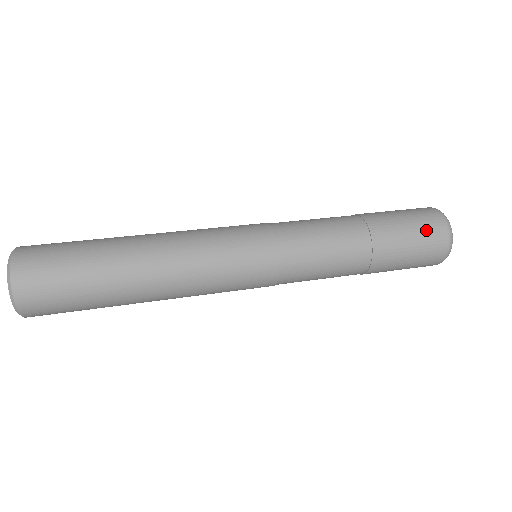
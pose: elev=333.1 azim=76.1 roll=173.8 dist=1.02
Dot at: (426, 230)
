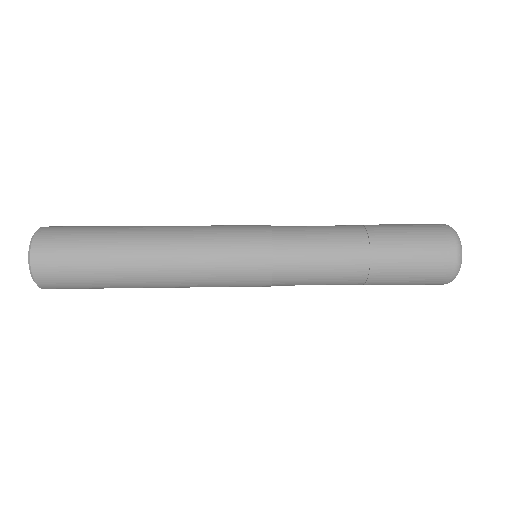
Dot at: (432, 250)
